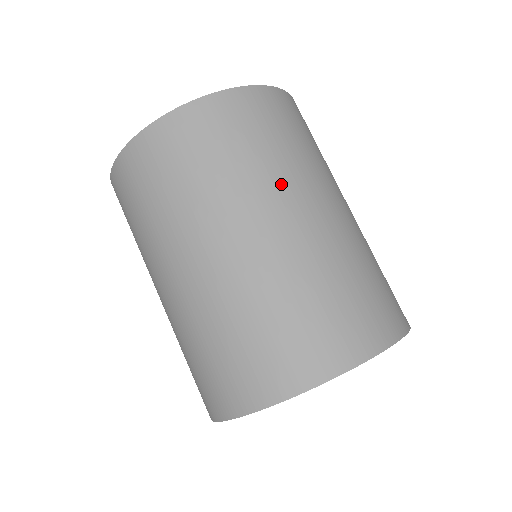
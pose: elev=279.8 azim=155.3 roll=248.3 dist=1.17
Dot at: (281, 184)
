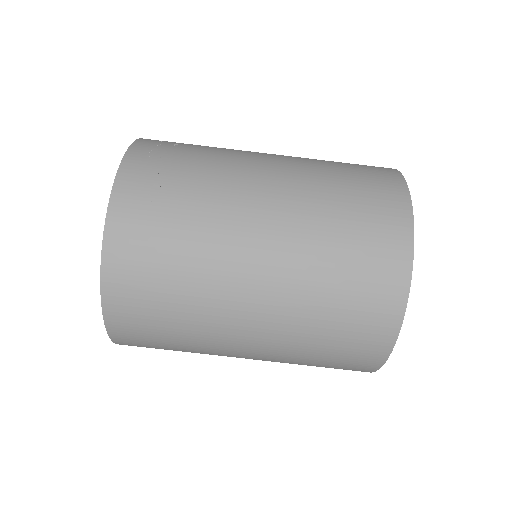
Dot at: (214, 318)
